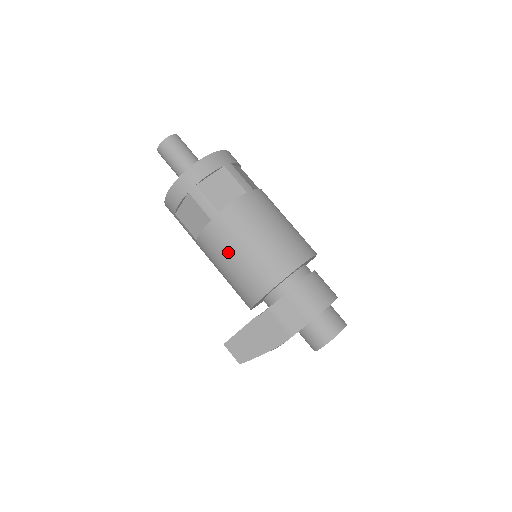
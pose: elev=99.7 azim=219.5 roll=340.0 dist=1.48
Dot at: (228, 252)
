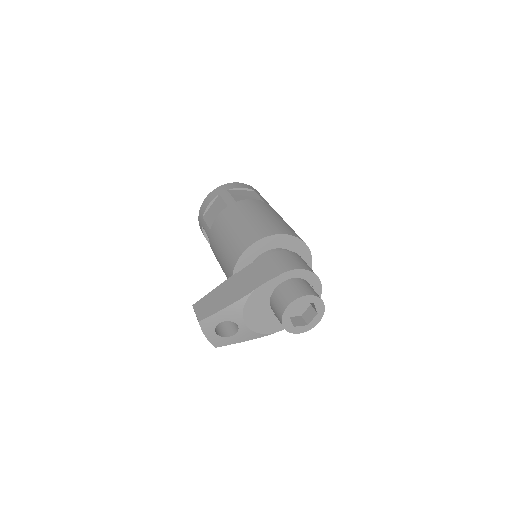
Dot at: (231, 223)
